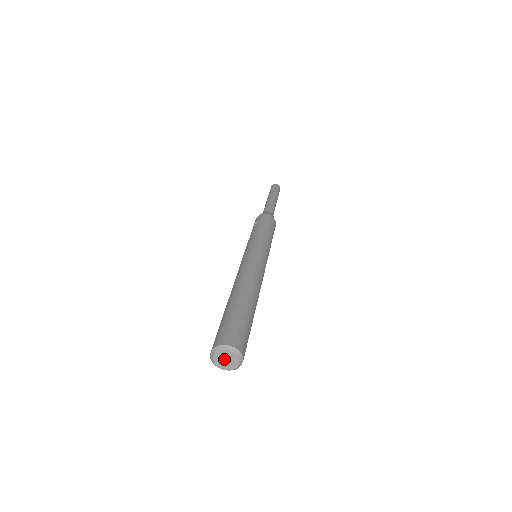
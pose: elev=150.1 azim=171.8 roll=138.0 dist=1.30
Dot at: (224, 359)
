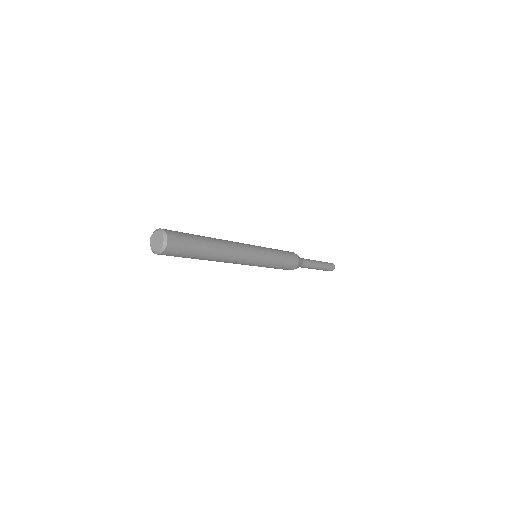
Dot at: (156, 240)
